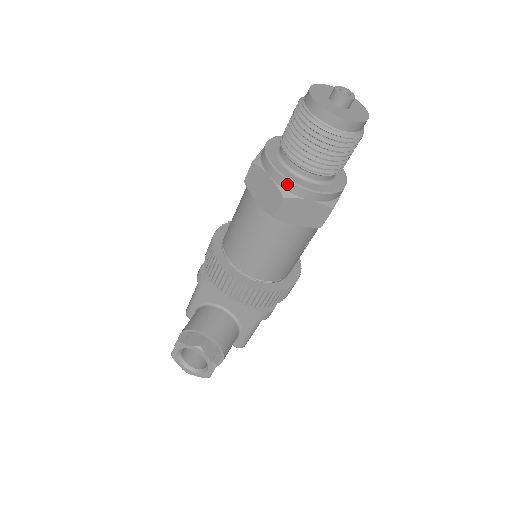
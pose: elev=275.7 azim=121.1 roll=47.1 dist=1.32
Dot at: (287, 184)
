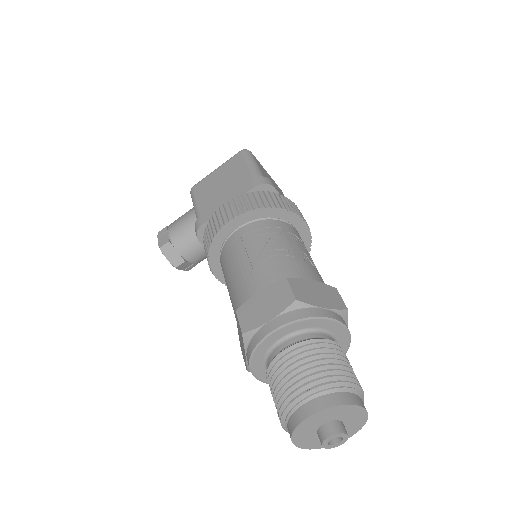
Dot at: (254, 374)
